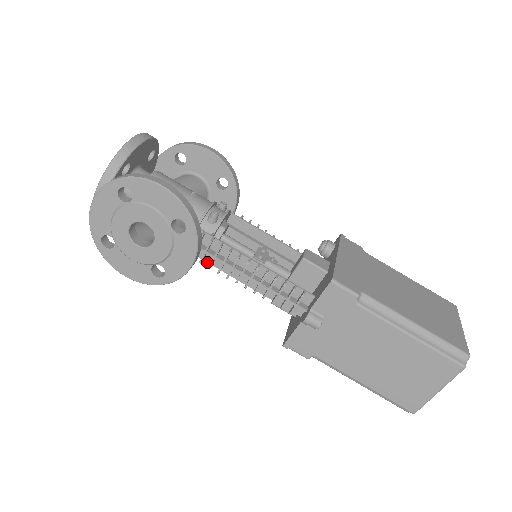
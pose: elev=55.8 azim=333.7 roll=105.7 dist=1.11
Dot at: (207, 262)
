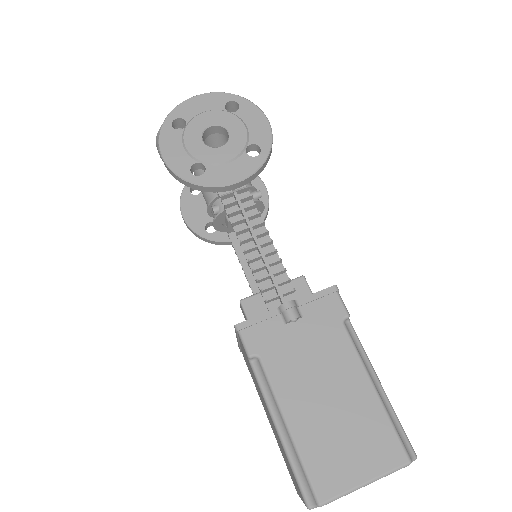
Dot at: (227, 213)
